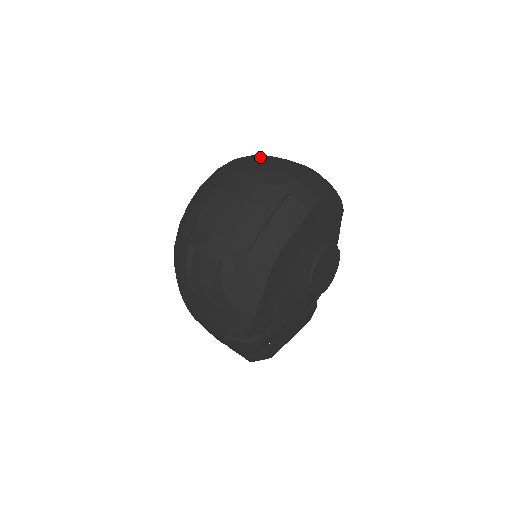
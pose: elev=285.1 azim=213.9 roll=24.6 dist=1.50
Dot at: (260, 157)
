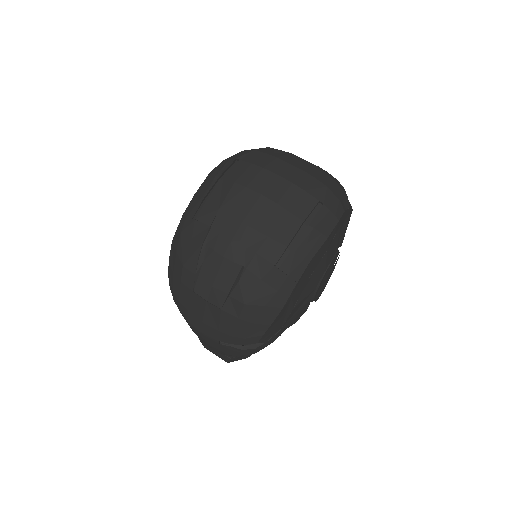
Dot at: (279, 152)
